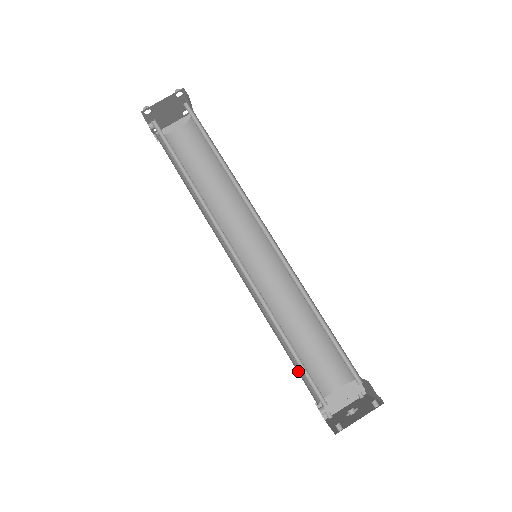
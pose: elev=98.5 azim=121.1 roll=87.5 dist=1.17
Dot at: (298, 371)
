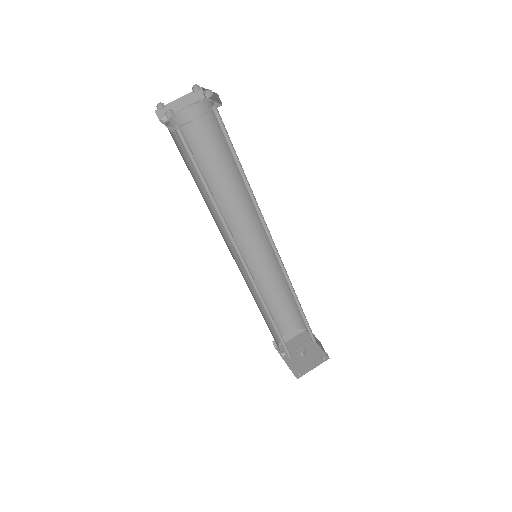
Dot at: (270, 331)
